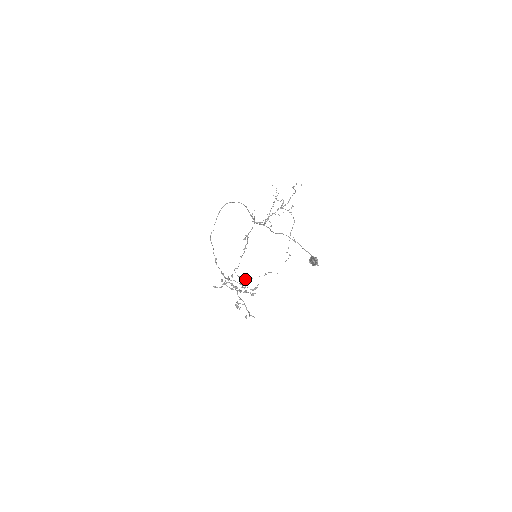
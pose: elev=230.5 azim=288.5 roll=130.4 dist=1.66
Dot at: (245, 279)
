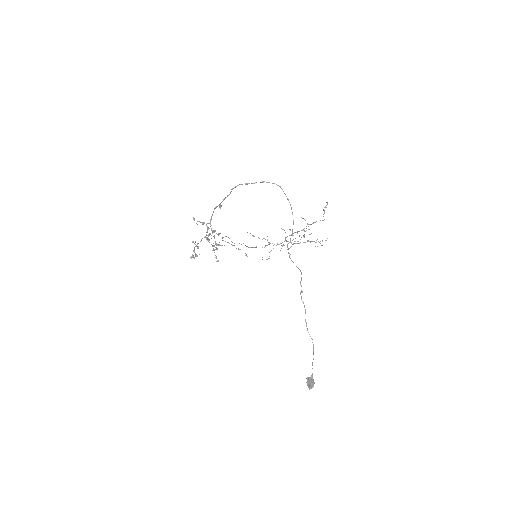
Dot at: (223, 240)
